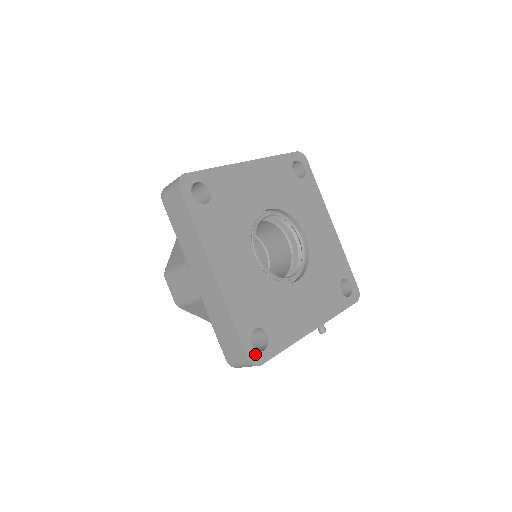
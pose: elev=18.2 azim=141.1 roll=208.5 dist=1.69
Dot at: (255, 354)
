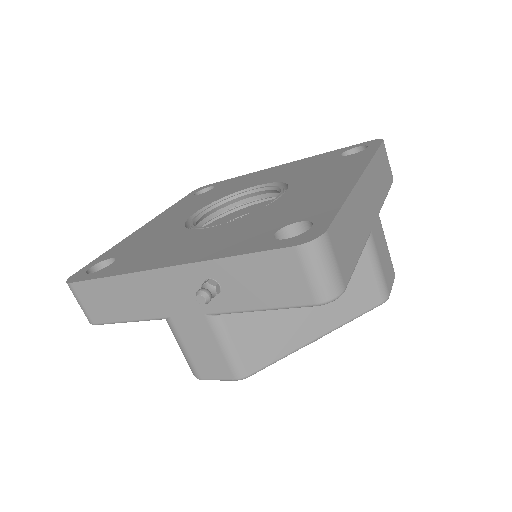
Dot at: (81, 275)
